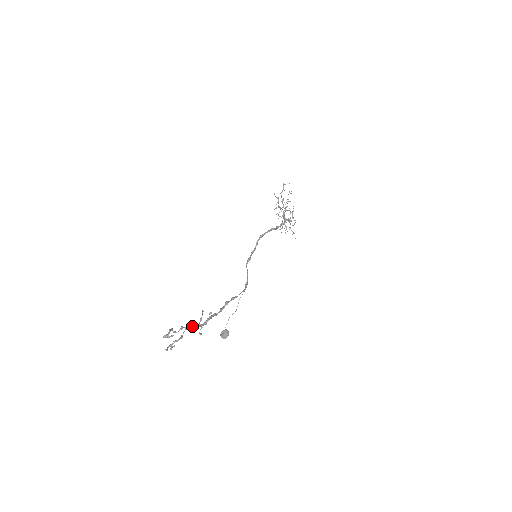
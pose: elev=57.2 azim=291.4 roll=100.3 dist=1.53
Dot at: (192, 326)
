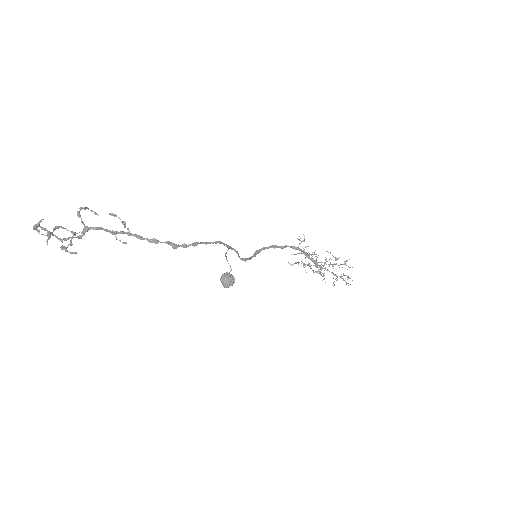
Dot at: occluded
